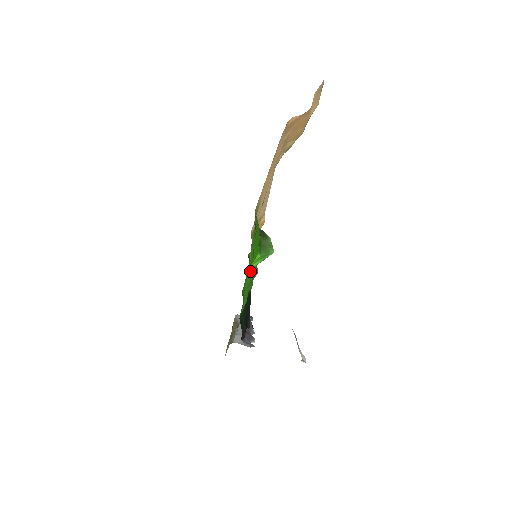
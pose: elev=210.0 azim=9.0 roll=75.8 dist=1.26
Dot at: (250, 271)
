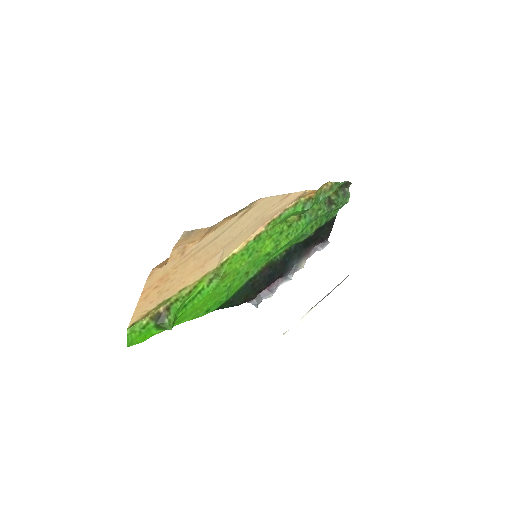
Dot at: occluded
